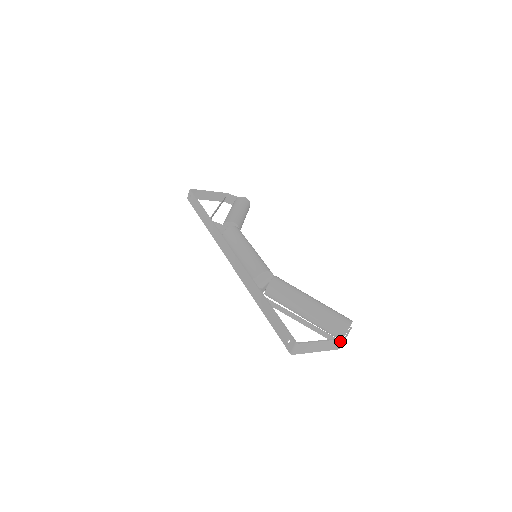
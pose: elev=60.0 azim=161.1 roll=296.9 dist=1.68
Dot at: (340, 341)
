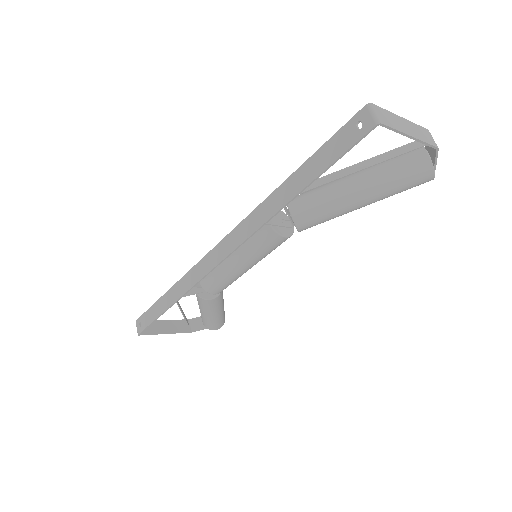
Dot at: (426, 132)
